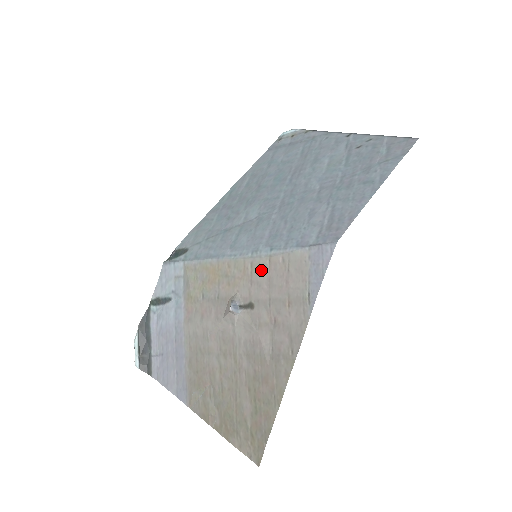
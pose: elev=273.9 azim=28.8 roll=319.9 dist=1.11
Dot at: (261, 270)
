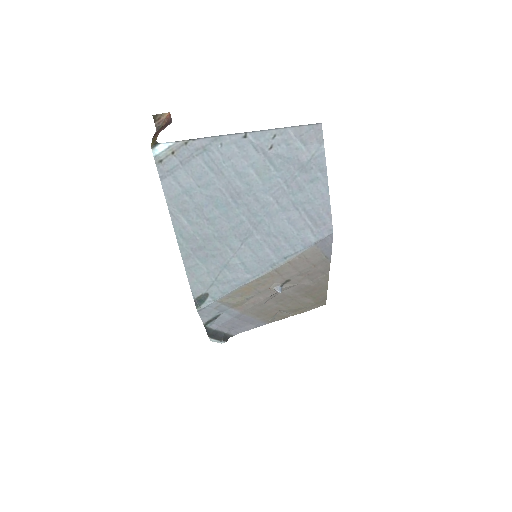
Dot at: (285, 269)
